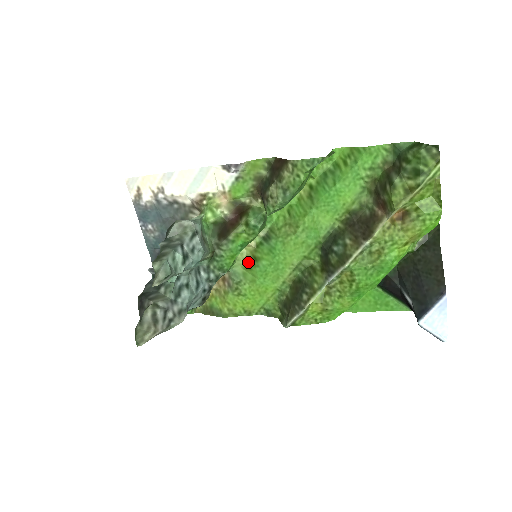
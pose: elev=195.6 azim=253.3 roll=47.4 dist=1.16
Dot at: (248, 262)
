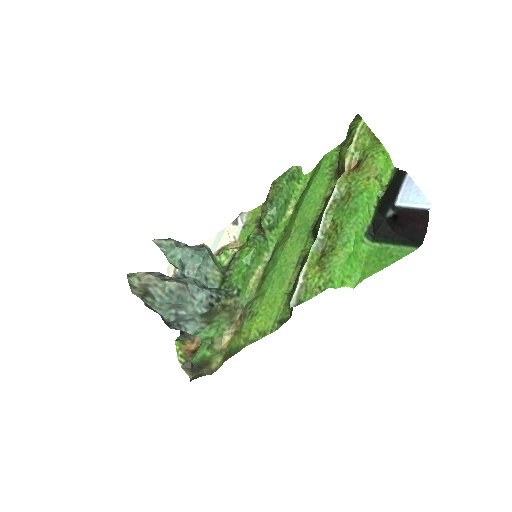
Dot at: (259, 286)
